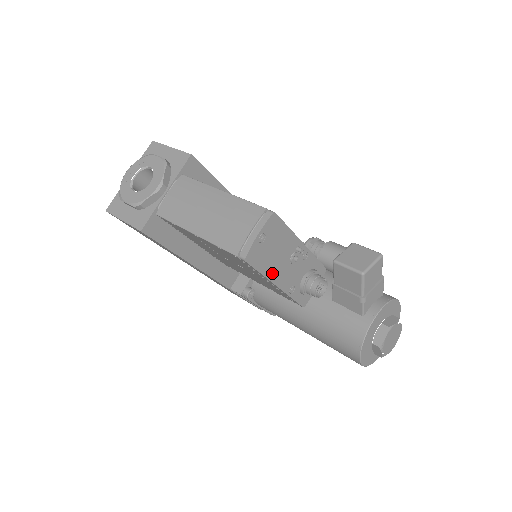
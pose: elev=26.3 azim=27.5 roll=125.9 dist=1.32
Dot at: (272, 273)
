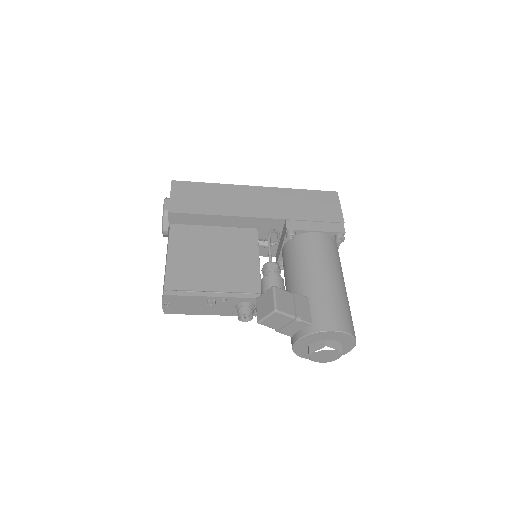
Dot at: (197, 312)
